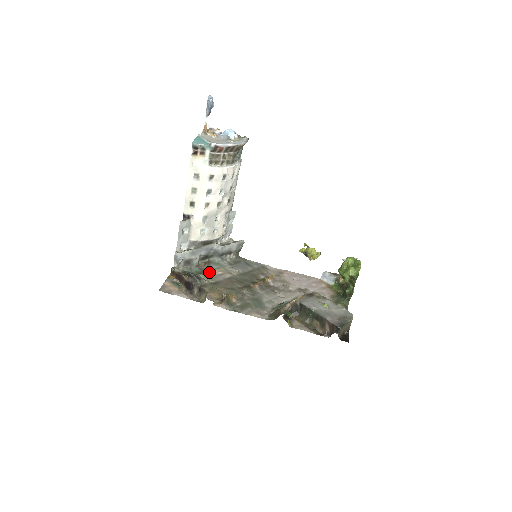
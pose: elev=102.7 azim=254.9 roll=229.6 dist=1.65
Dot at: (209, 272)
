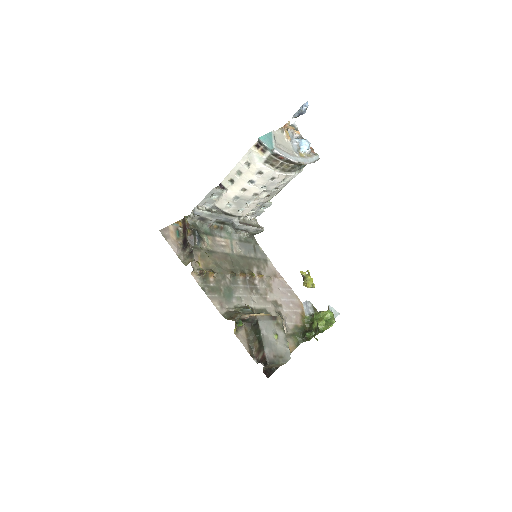
Dot at: (215, 237)
